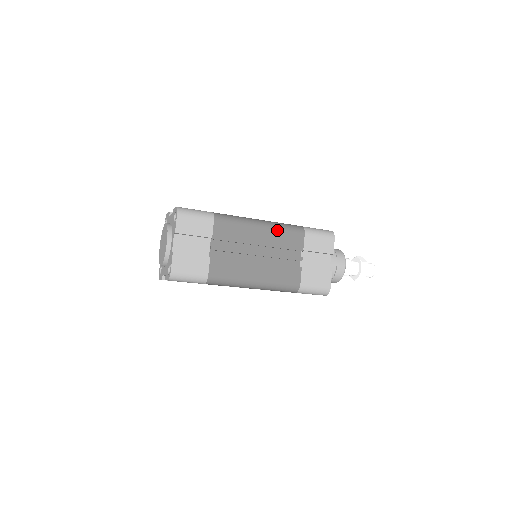
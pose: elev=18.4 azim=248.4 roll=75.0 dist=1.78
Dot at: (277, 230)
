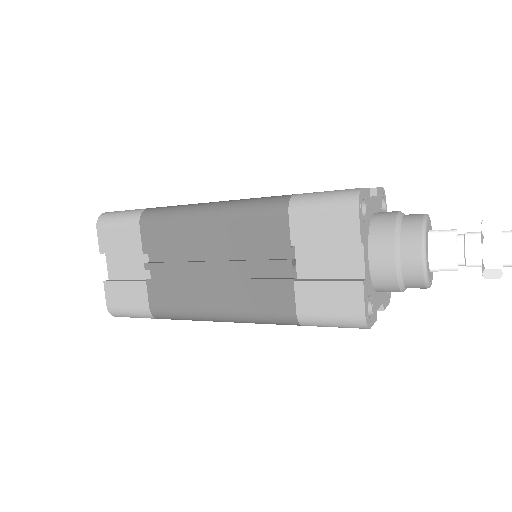
Dot at: (235, 217)
